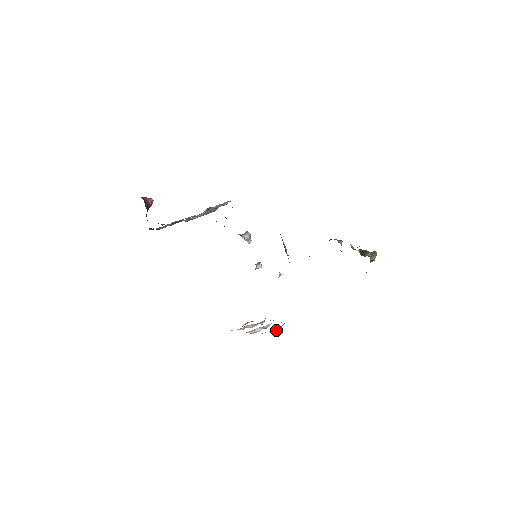
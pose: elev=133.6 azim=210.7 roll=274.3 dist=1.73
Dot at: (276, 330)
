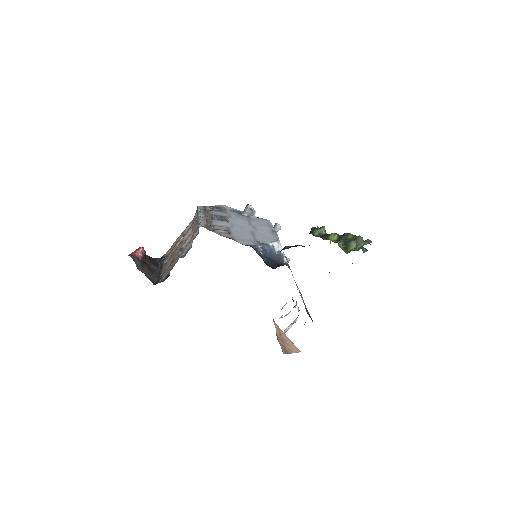
Dot at: occluded
